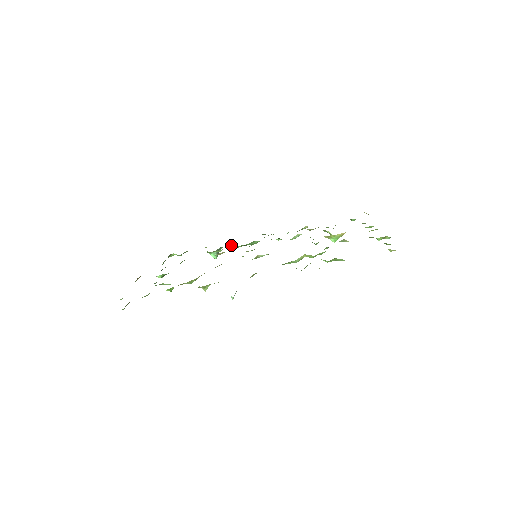
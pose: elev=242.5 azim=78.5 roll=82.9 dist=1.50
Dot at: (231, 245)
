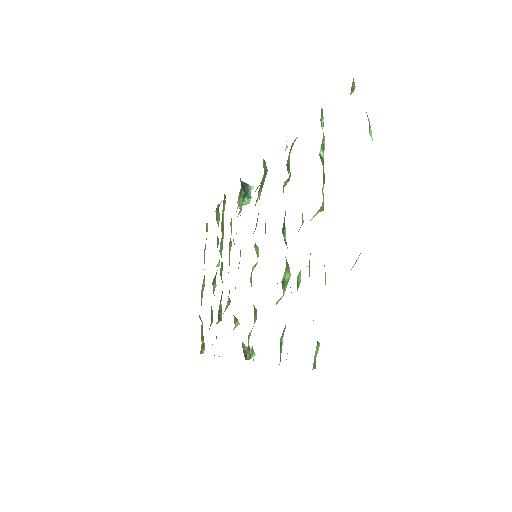
Dot at: occluded
